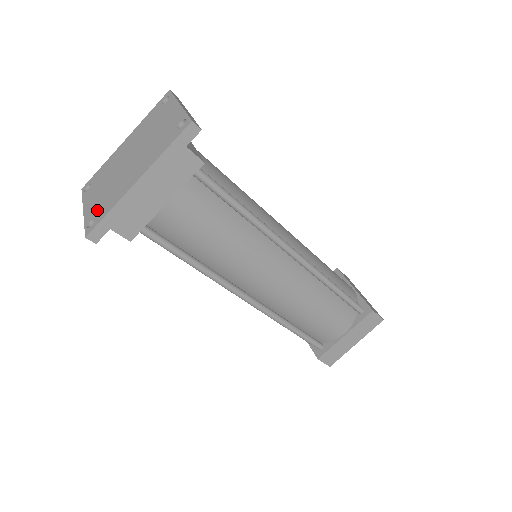
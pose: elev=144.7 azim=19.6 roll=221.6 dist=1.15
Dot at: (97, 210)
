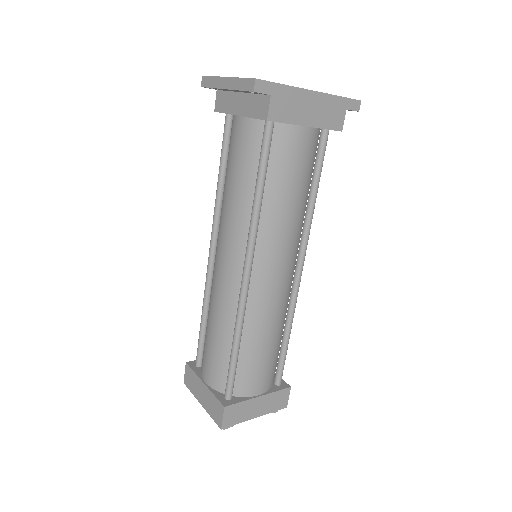
Dot at: occluded
